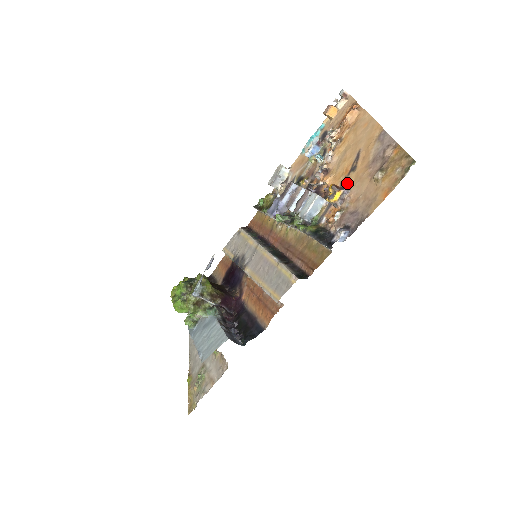
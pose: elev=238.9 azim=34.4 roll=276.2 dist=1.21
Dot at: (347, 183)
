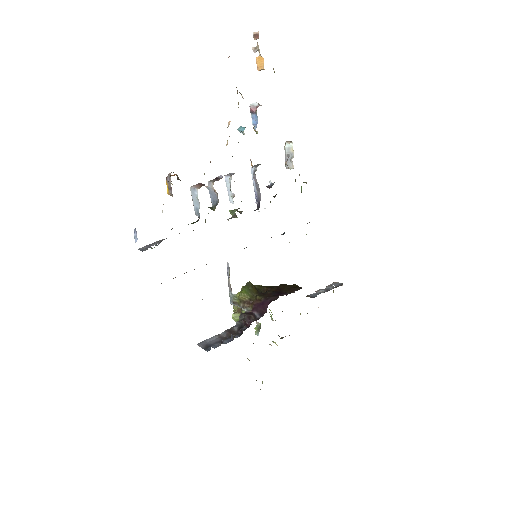
Dot at: occluded
